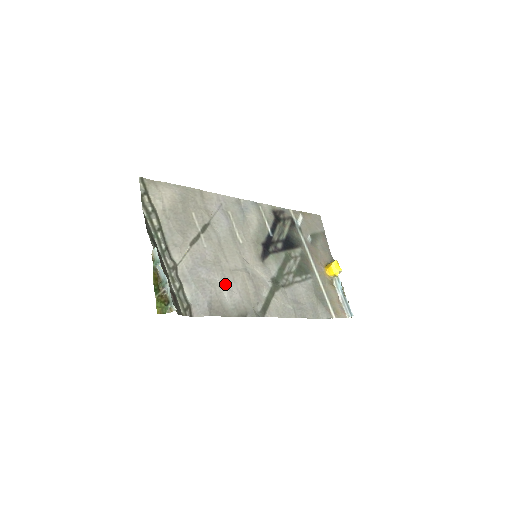
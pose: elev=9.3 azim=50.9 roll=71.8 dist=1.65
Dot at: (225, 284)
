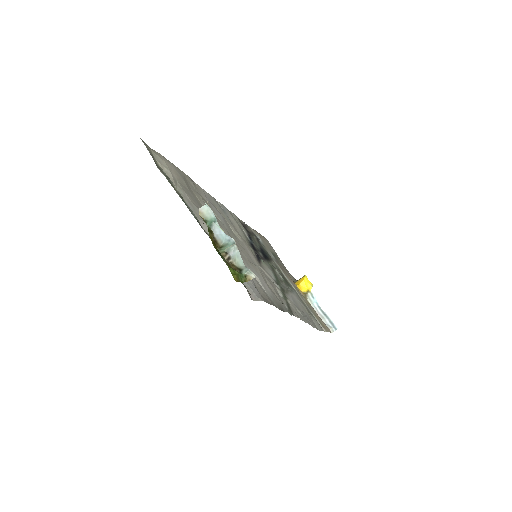
Dot at: occluded
